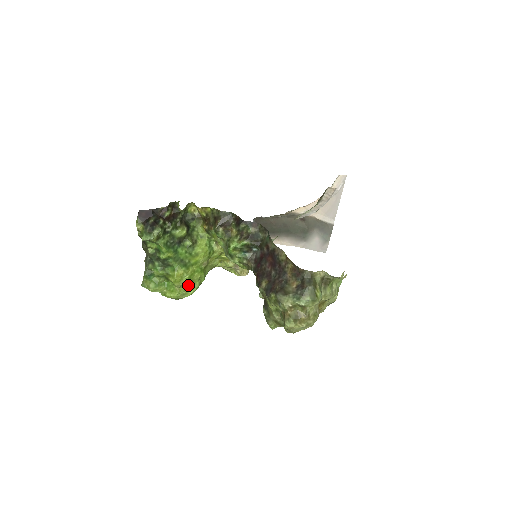
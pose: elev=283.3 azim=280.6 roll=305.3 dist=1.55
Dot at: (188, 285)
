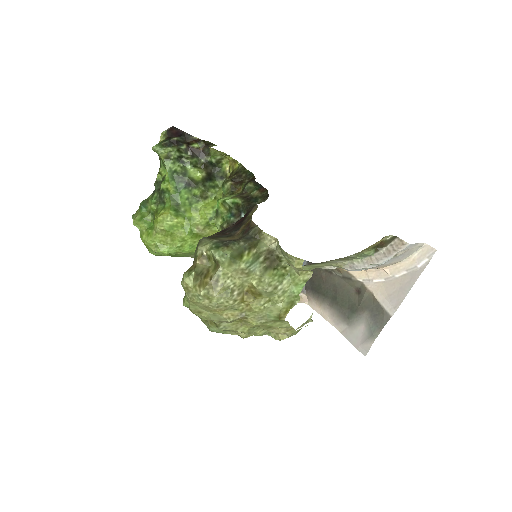
Dot at: (167, 237)
